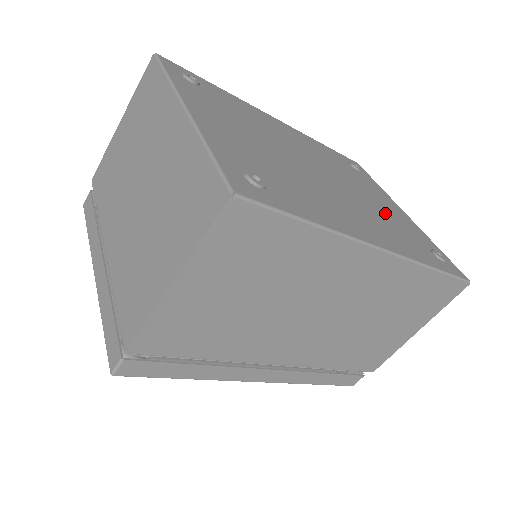
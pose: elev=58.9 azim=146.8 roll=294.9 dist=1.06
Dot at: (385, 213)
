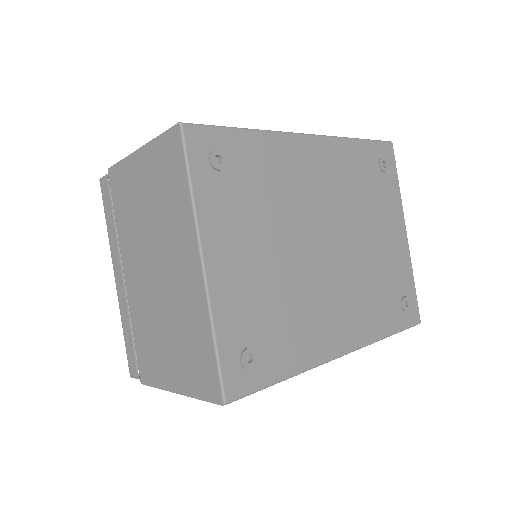
Dot at: (377, 264)
